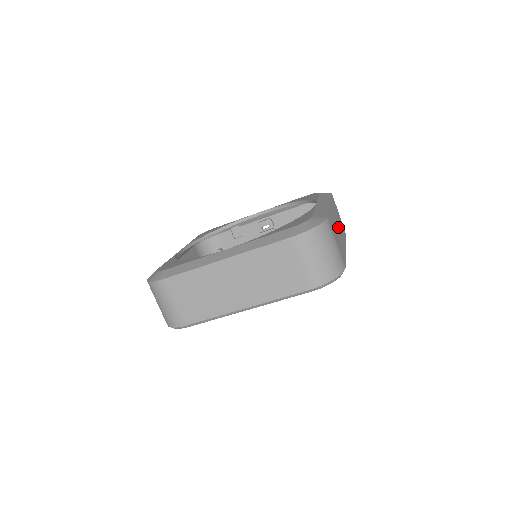
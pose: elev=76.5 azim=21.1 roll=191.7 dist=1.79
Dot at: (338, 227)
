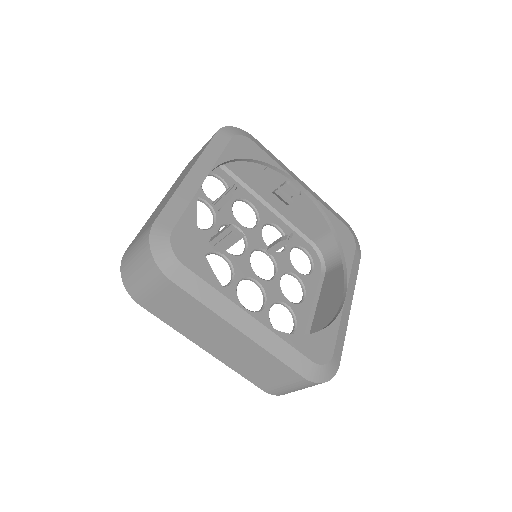
Dot at: occluded
